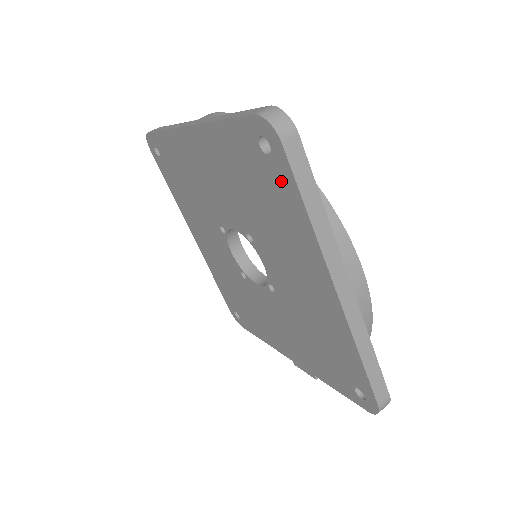
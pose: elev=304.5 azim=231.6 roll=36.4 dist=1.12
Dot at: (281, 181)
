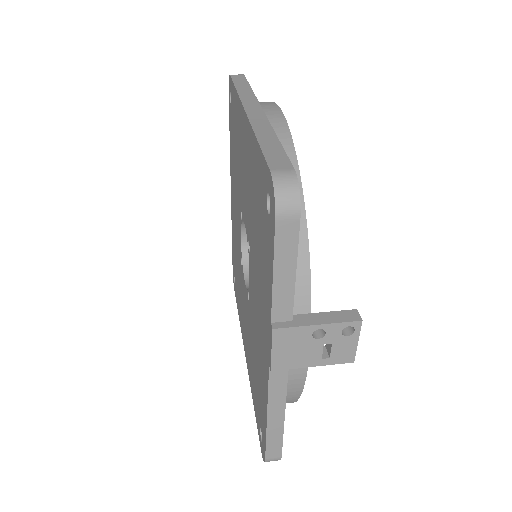
Dot at: (233, 101)
